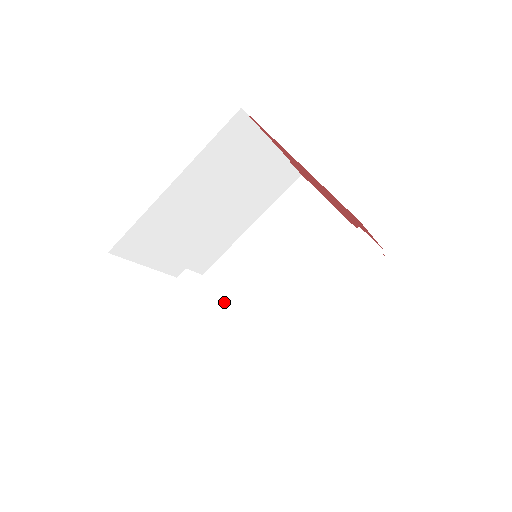
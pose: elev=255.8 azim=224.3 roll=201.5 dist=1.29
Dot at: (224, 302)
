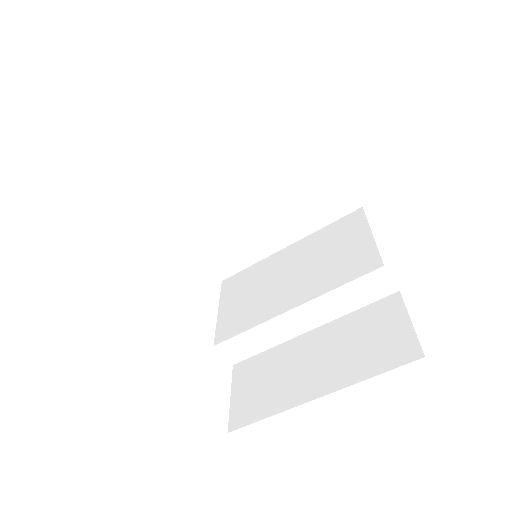
Dot at: (168, 218)
